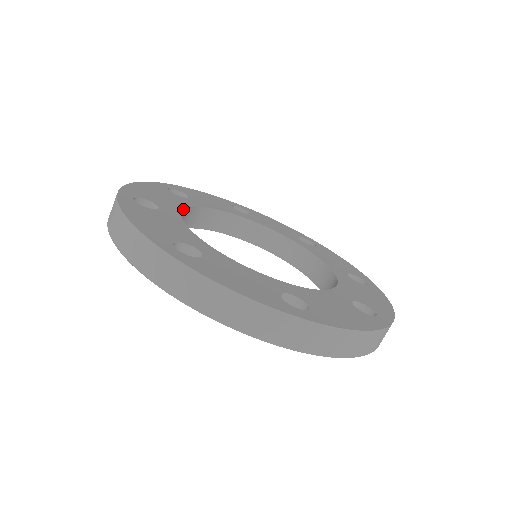
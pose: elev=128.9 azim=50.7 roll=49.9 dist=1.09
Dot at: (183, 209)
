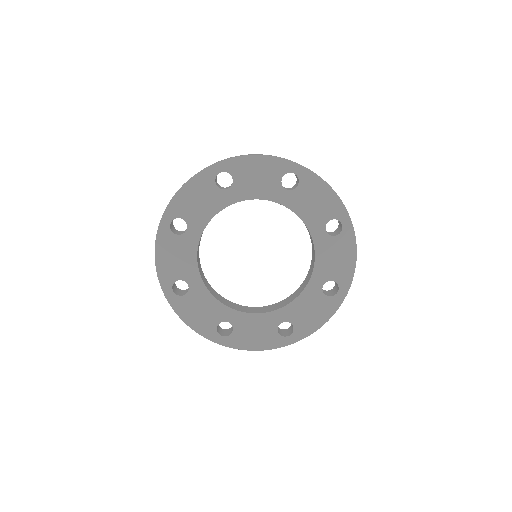
Dot at: (197, 263)
